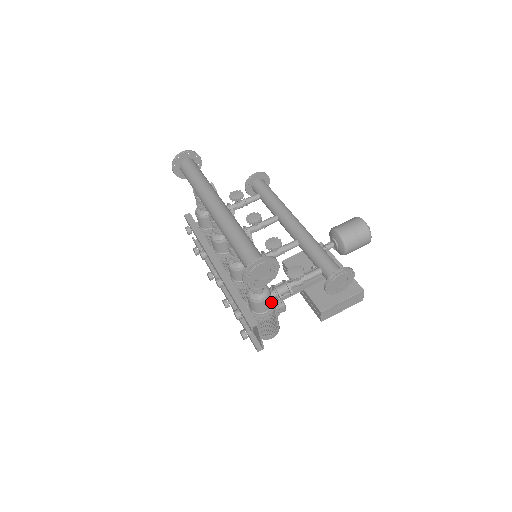
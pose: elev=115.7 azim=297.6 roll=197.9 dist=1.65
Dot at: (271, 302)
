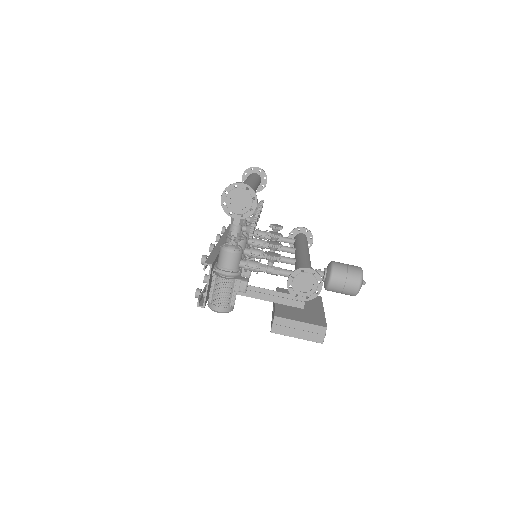
Dot at: (236, 265)
